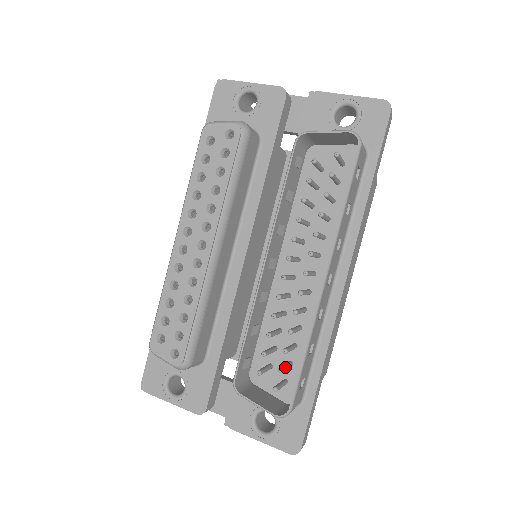
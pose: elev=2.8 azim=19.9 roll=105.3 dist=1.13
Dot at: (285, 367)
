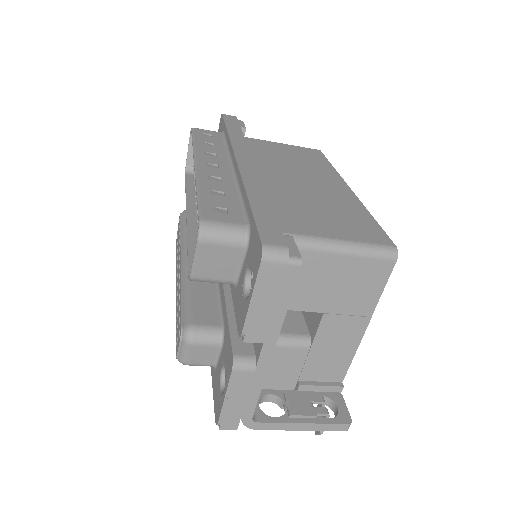
Dot at: occluded
